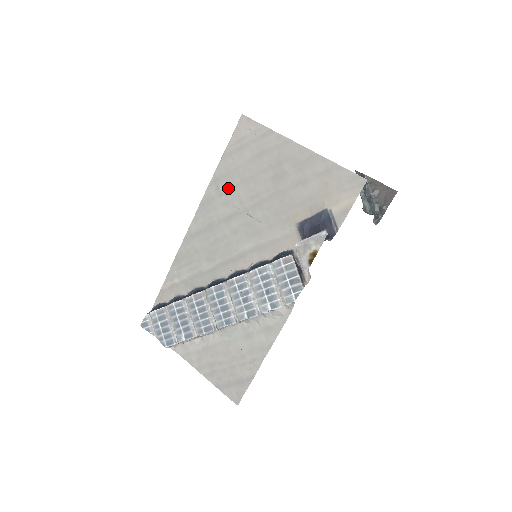
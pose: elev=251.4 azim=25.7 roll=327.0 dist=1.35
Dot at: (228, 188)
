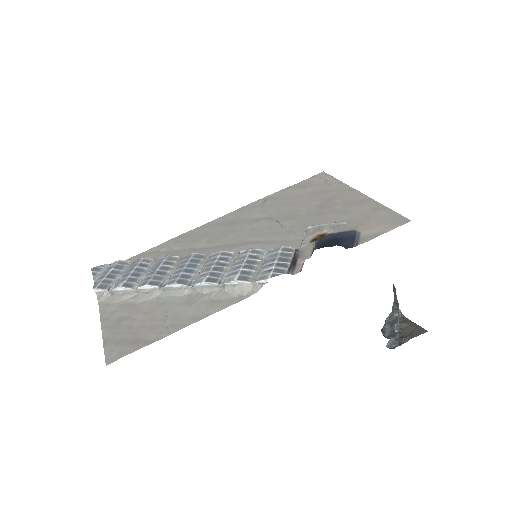
Dot at: (274, 204)
